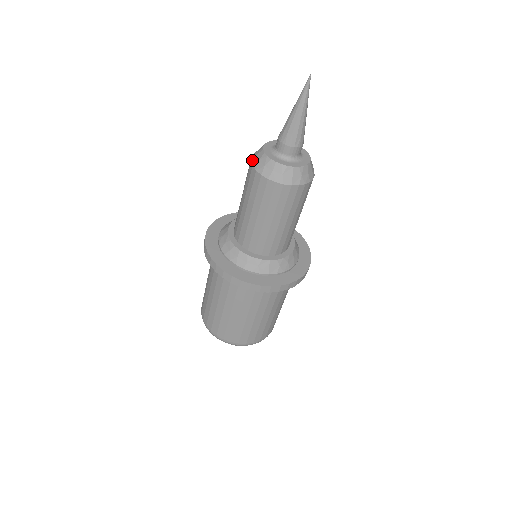
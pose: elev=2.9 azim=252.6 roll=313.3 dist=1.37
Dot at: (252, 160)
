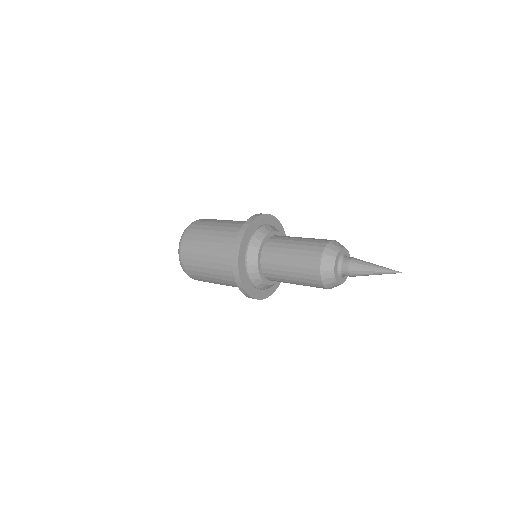
Dot at: (322, 264)
